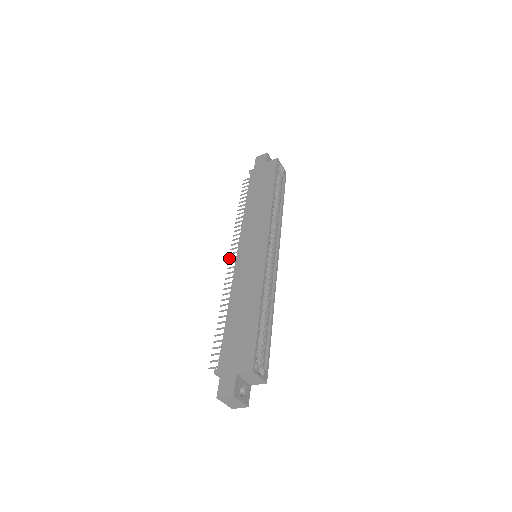
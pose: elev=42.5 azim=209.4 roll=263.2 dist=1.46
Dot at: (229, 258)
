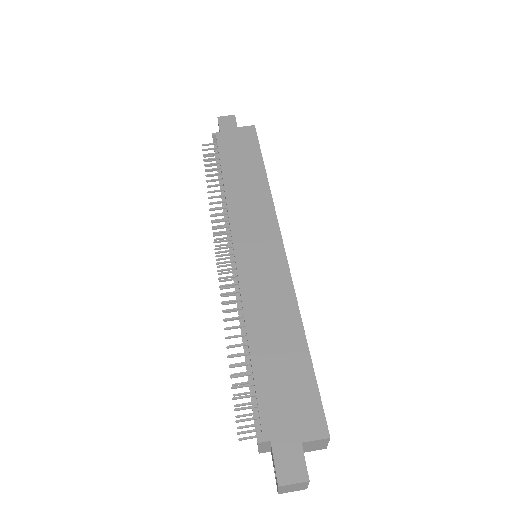
Dot at: (216, 255)
